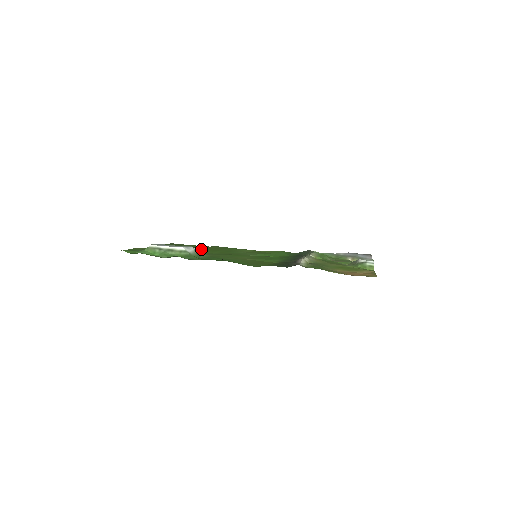
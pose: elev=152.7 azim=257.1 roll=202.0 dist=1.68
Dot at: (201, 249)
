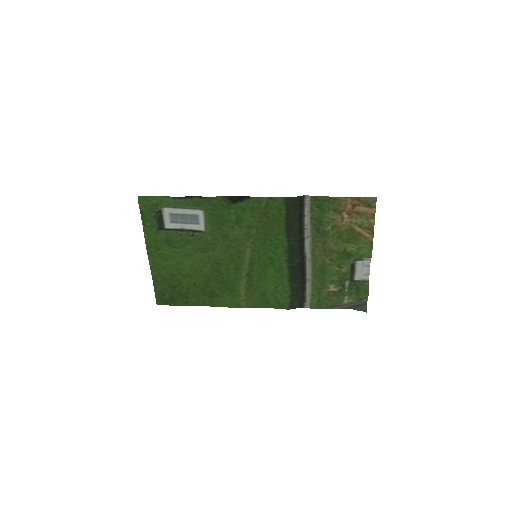
Dot at: (195, 278)
